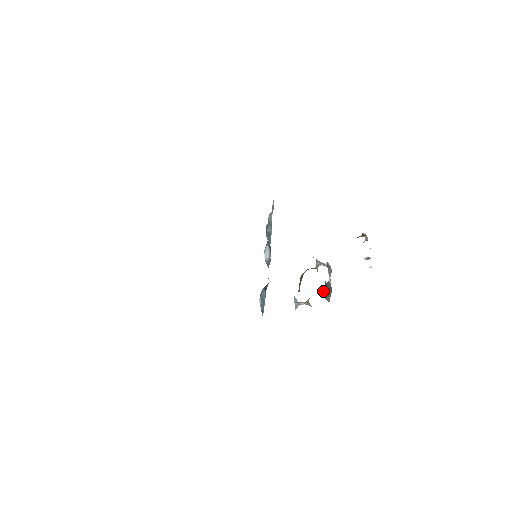
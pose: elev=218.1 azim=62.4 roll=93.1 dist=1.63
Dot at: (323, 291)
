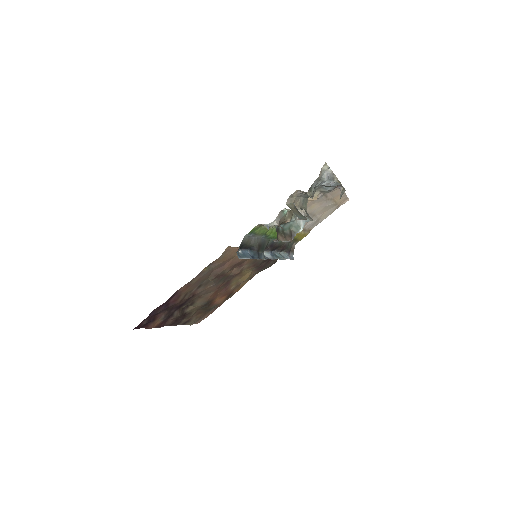
Dot at: (289, 205)
